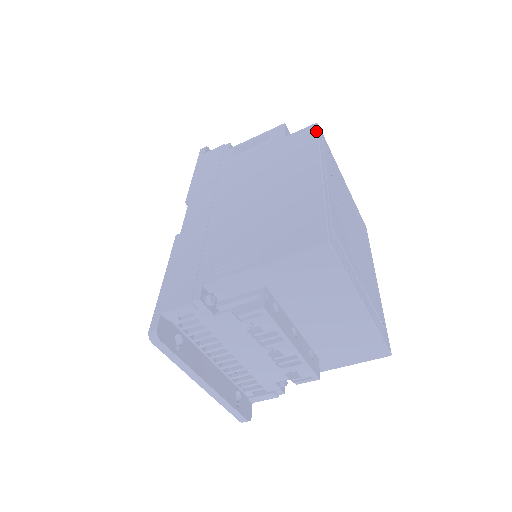
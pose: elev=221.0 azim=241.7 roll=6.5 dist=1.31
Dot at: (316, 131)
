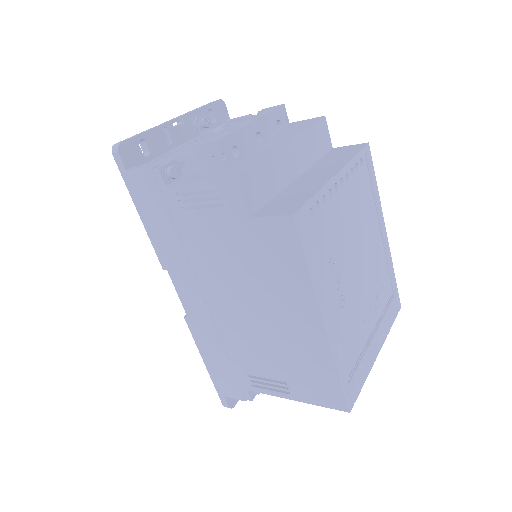
Dot at: (297, 238)
